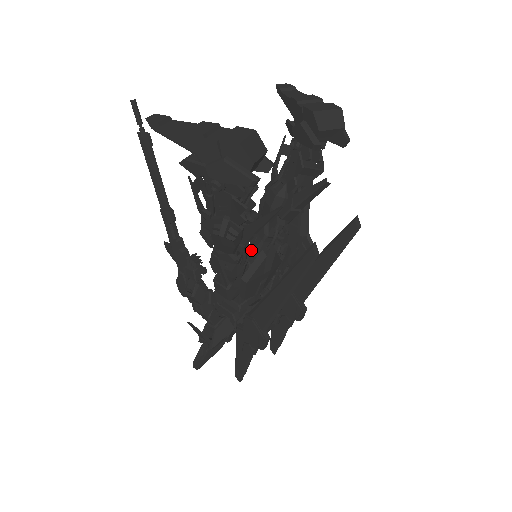
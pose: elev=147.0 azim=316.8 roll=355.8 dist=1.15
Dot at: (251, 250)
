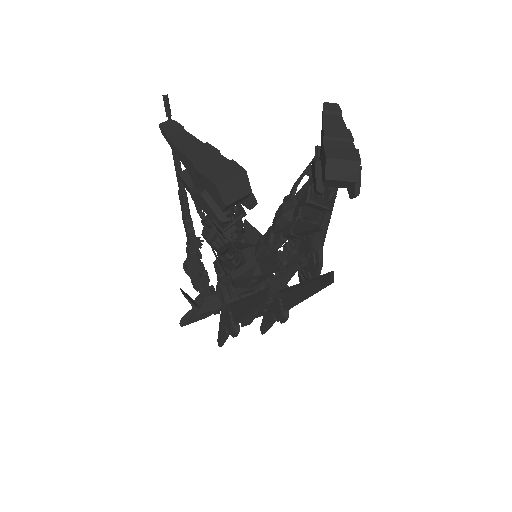
Dot at: (257, 247)
